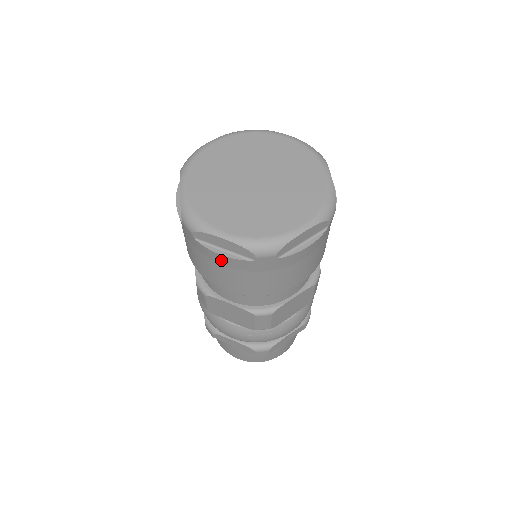
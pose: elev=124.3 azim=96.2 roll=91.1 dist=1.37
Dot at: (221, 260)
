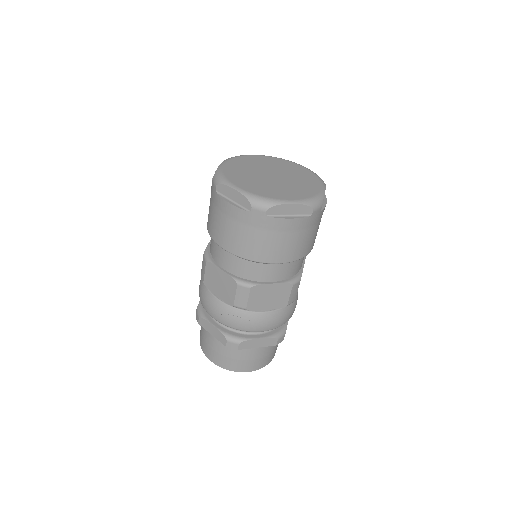
Dot at: (228, 210)
